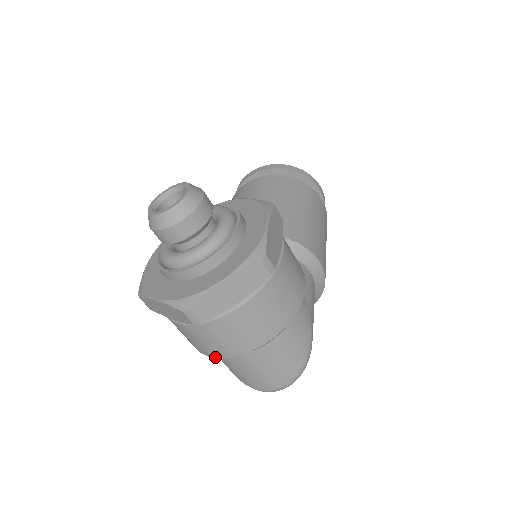
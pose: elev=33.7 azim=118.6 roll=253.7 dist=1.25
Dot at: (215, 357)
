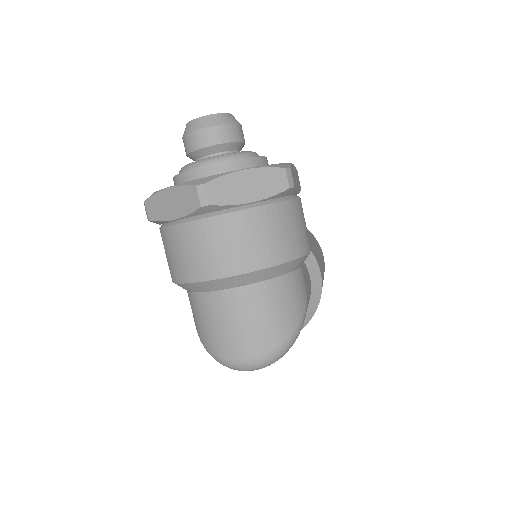
Dot at: (202, 280)
